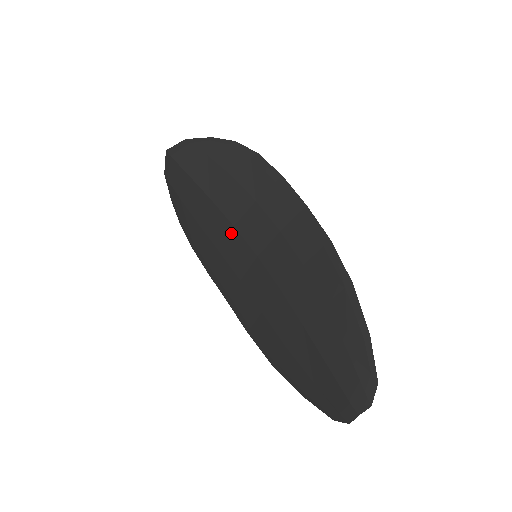
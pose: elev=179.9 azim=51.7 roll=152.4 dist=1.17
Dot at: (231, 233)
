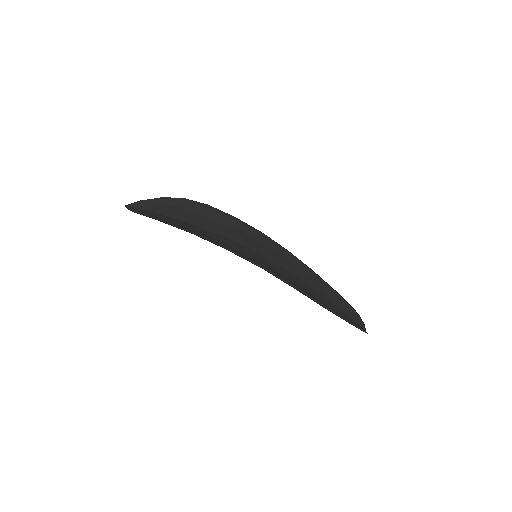
Dot at: occluded
